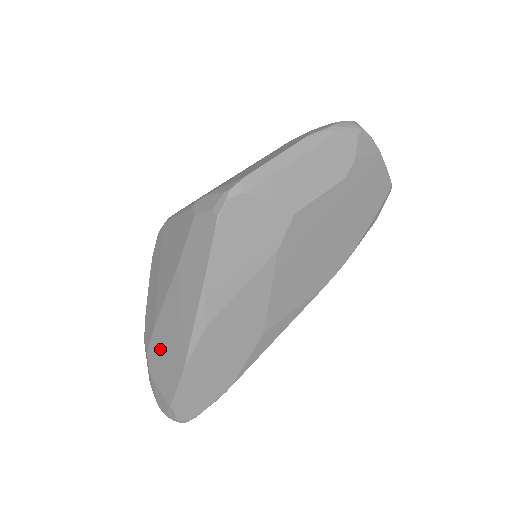
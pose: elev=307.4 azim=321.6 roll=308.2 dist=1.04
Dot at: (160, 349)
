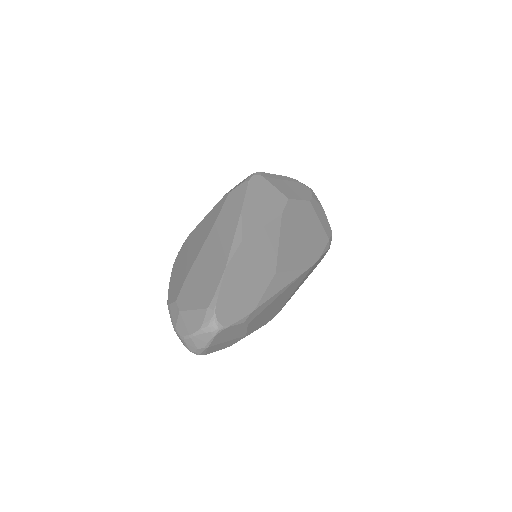
Dot at: (195, 282)
